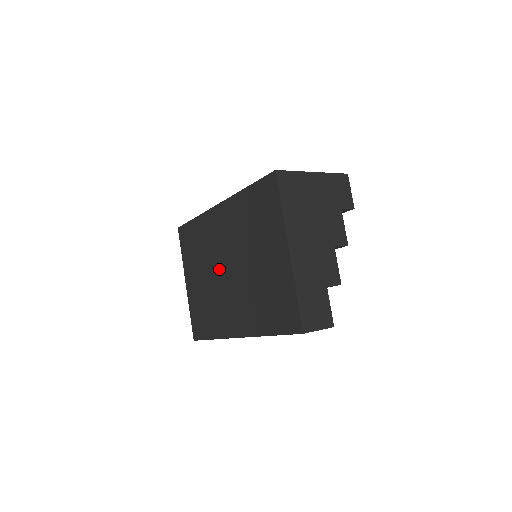
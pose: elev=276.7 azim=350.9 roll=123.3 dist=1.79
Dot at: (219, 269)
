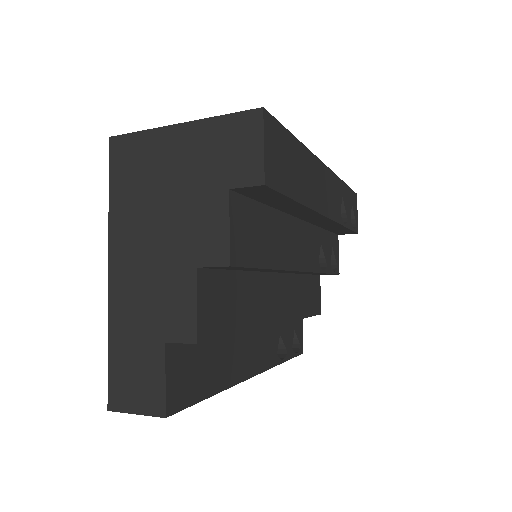
Dot at: occluded
